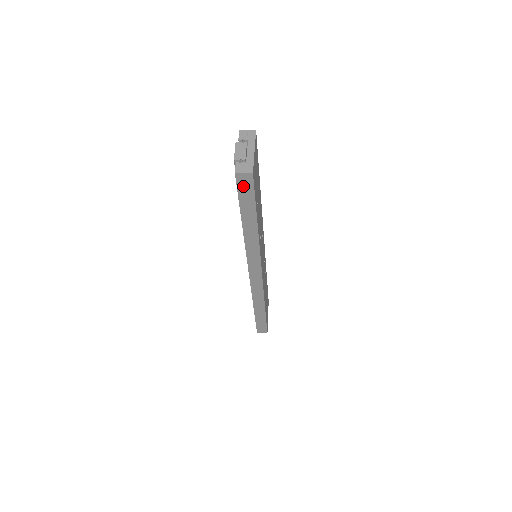
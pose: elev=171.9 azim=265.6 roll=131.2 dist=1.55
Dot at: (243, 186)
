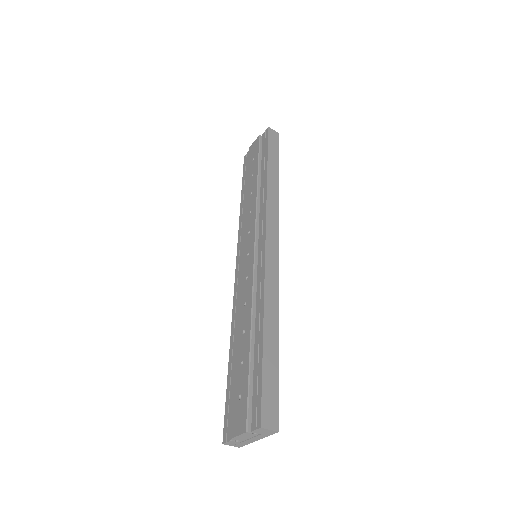
Dot at: (272, 138)
